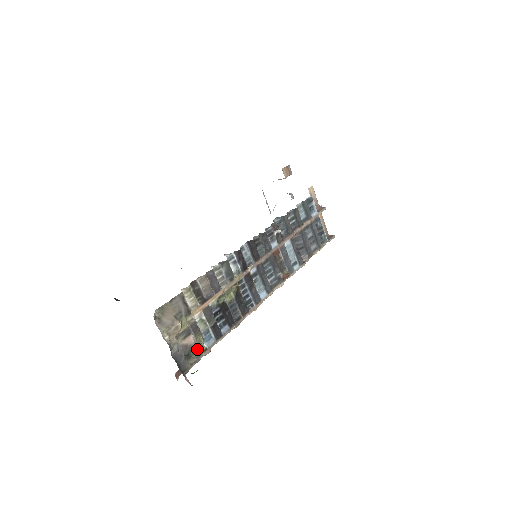
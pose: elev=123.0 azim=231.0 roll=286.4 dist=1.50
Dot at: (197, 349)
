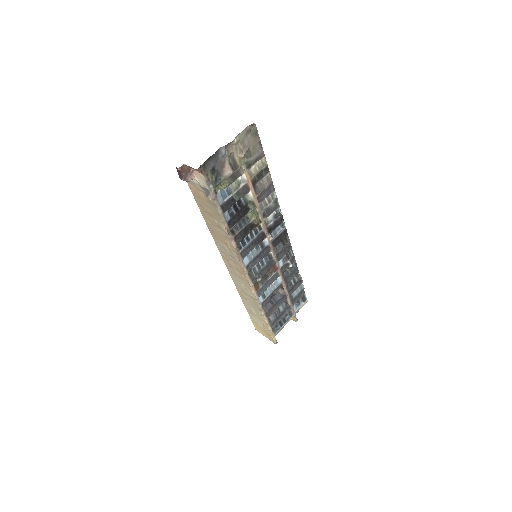
Dot at: (218, 181)
